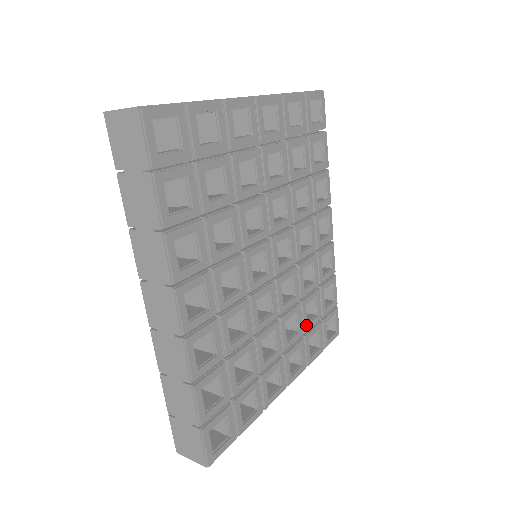
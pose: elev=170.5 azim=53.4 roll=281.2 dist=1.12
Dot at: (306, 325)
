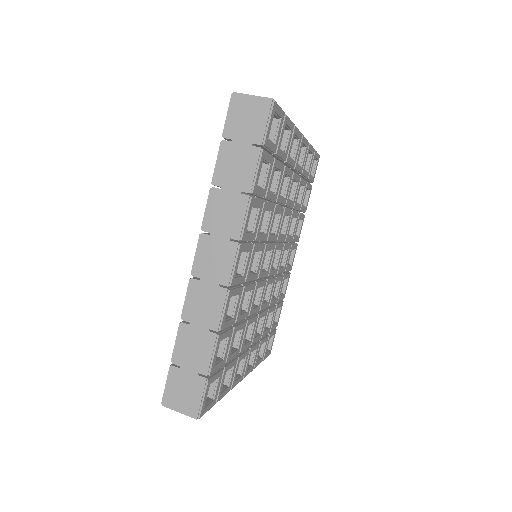
Dot at: (264, 331)
